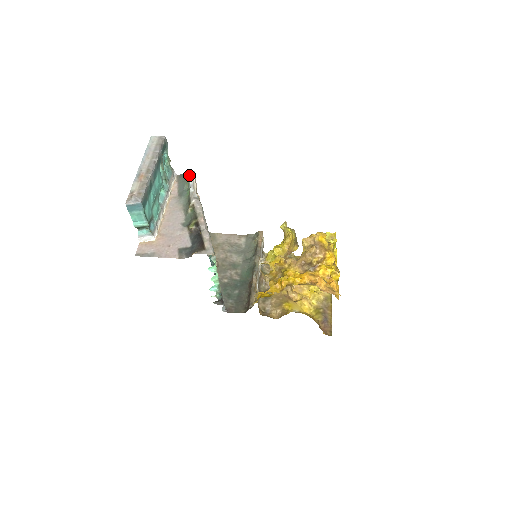
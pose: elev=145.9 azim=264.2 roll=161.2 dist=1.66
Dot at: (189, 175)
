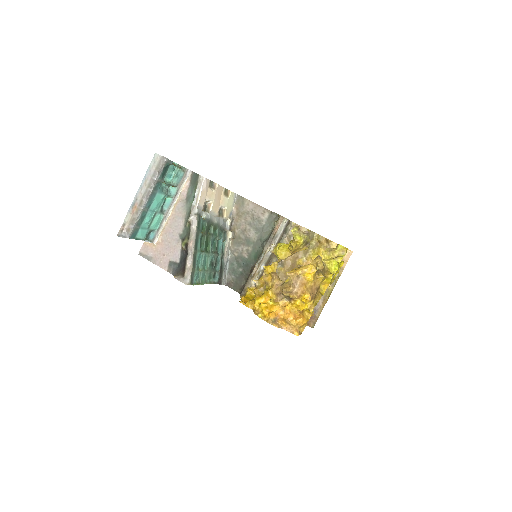
Dot at: (198, 182)
